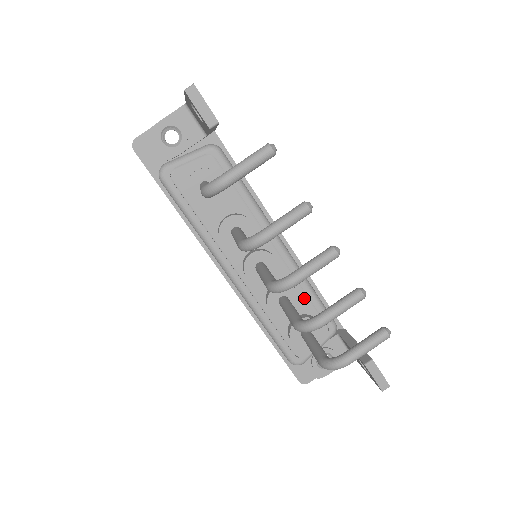
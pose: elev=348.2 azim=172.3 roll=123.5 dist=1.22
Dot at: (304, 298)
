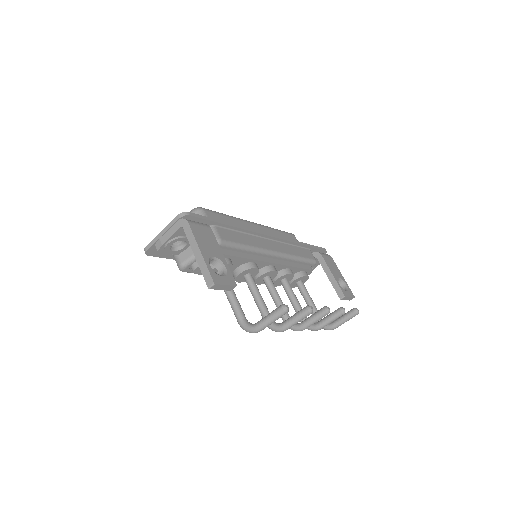
Dot at: (295, 268)
